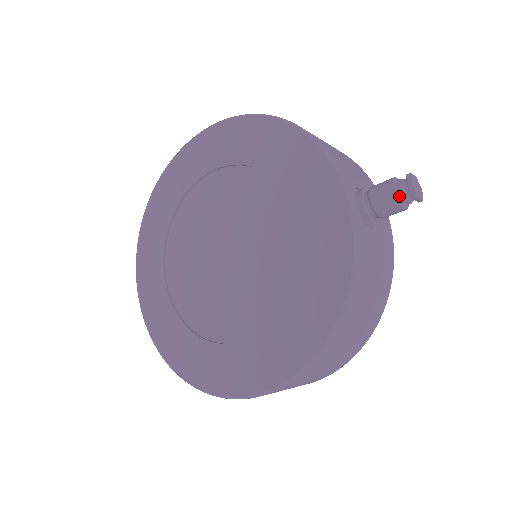
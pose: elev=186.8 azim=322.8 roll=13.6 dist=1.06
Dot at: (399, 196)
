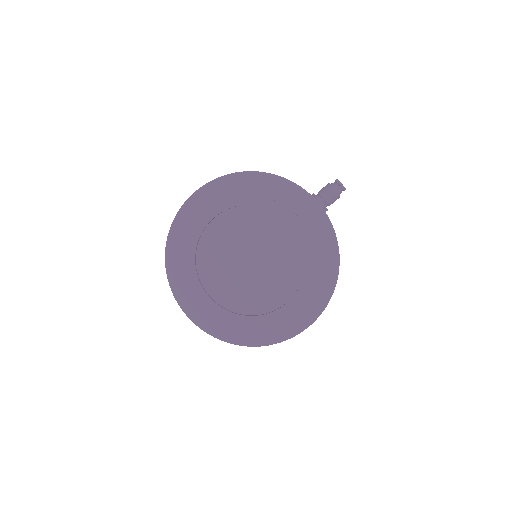
Dot at: (338, 192)
